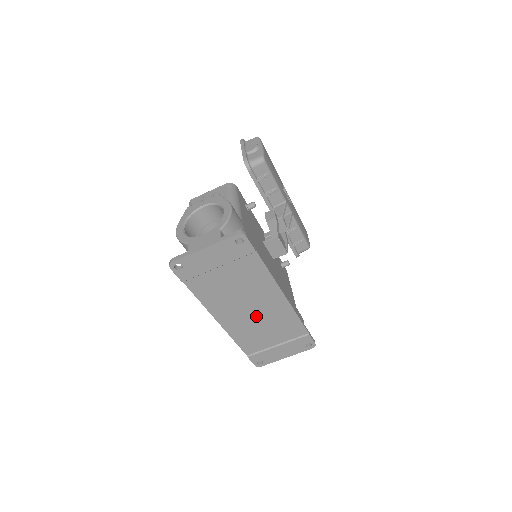
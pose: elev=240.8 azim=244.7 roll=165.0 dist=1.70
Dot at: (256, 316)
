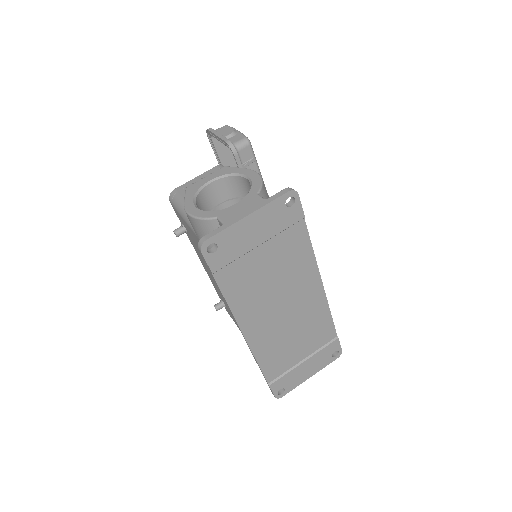
Dot at: (288, 319)
